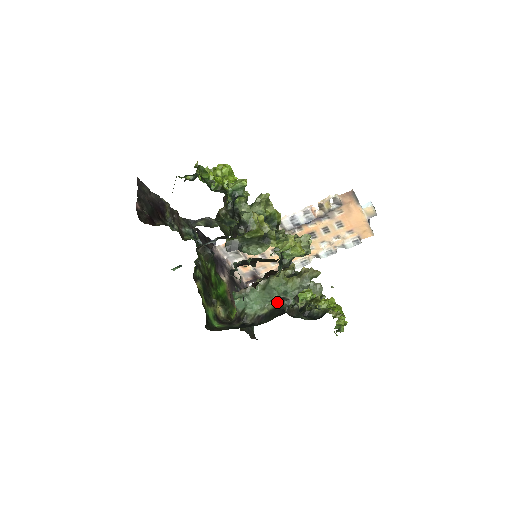
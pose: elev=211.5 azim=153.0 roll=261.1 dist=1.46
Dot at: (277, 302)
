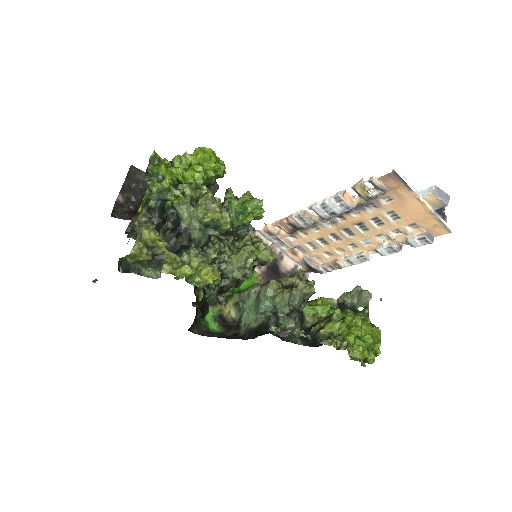
Dot at: (266, 317)
